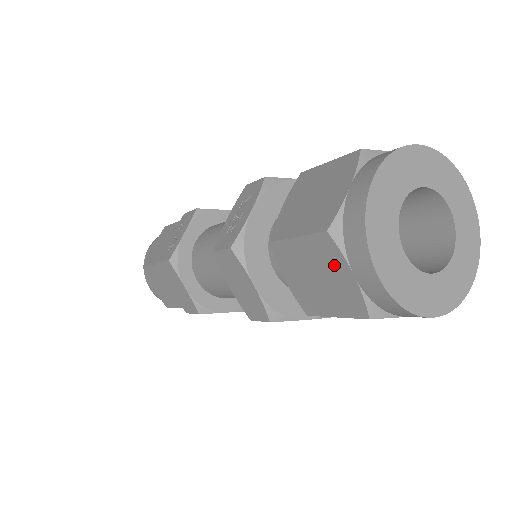
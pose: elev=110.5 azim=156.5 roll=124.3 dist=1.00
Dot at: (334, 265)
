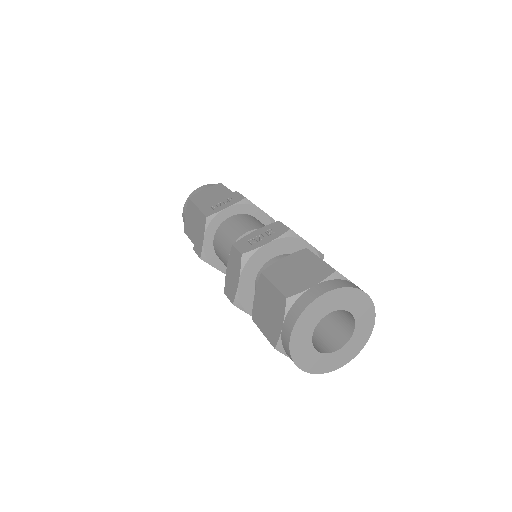
Dot at: (279, 313)
